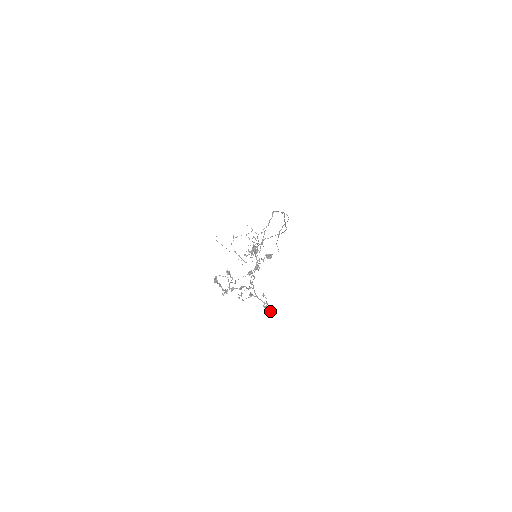
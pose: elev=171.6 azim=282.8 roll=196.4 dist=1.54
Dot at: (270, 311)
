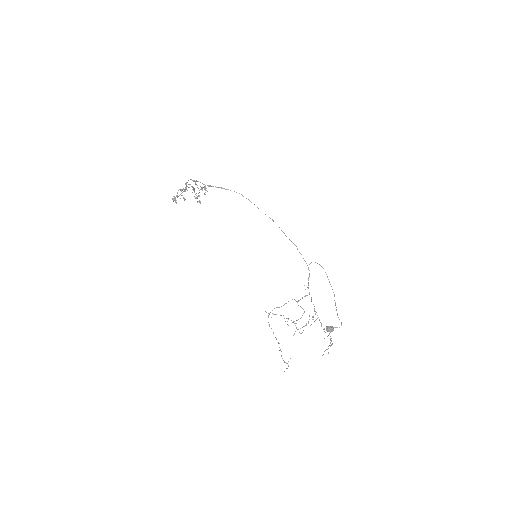
Dot at: (197, 196)
